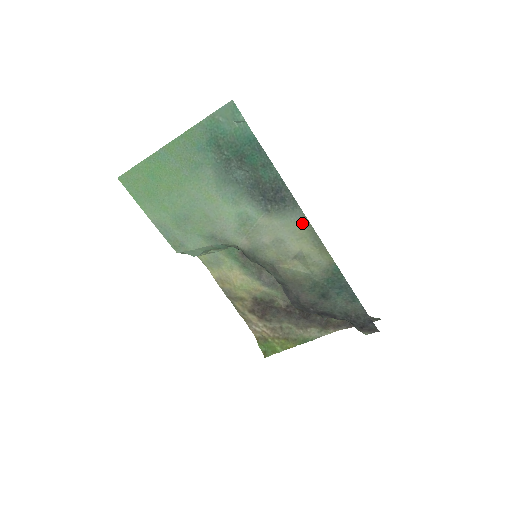
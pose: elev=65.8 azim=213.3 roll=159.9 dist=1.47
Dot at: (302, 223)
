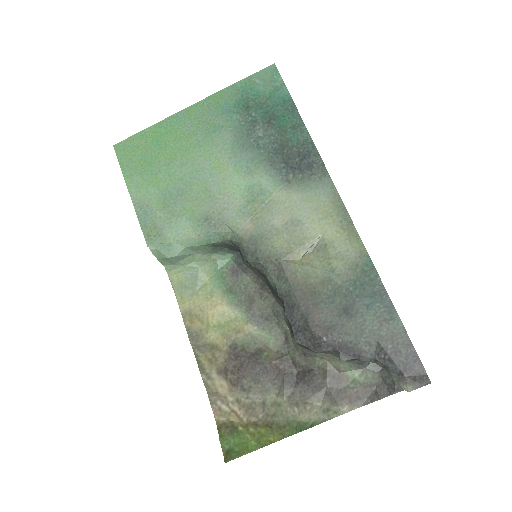
Dot at: (329, 196)
